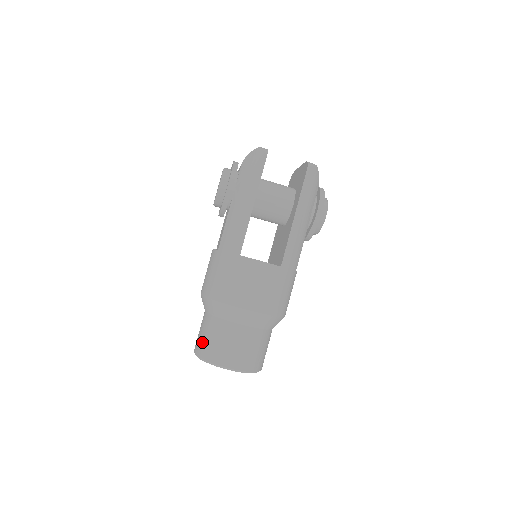
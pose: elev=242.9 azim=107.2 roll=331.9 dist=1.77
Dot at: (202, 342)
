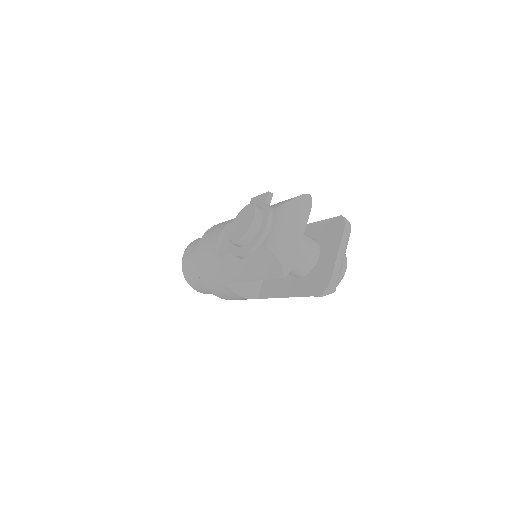
Dot at: (186, 267)
